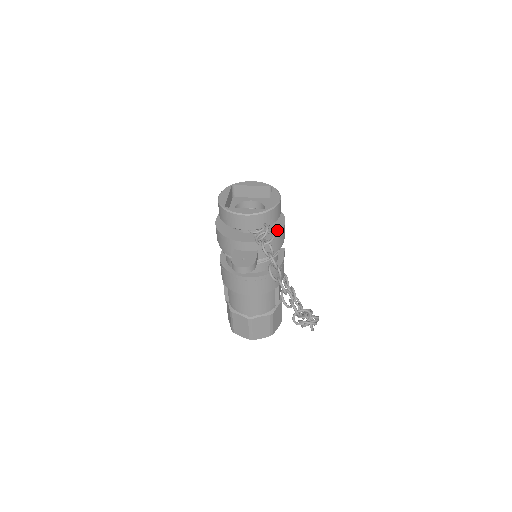
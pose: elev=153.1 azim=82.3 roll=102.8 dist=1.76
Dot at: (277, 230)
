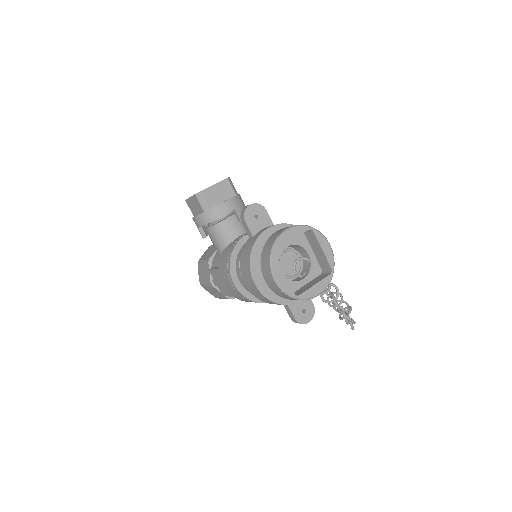
Dot at: occluded
